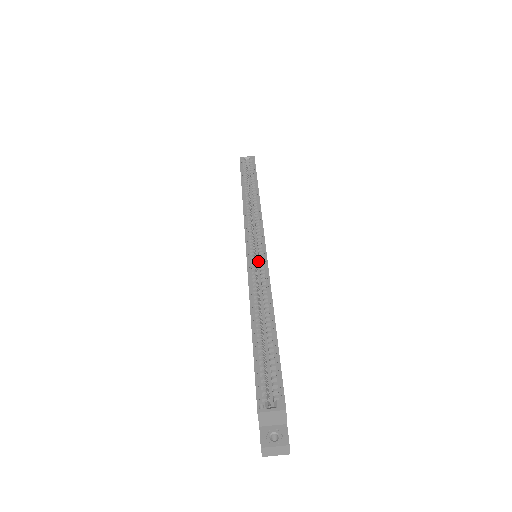
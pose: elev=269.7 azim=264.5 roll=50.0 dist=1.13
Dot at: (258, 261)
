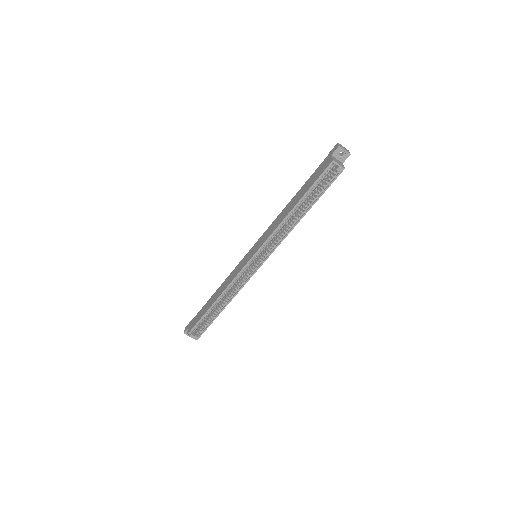
Dot at: occluded
